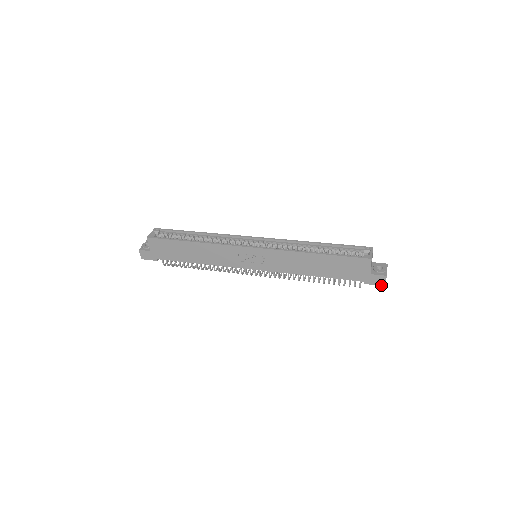
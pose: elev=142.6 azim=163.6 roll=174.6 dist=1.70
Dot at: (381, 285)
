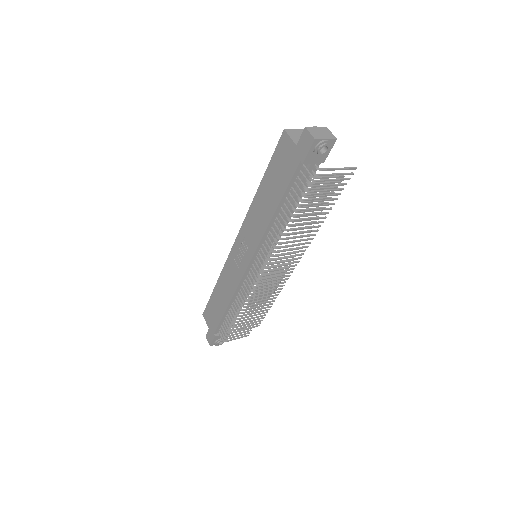
Dot at: (312, 144)
